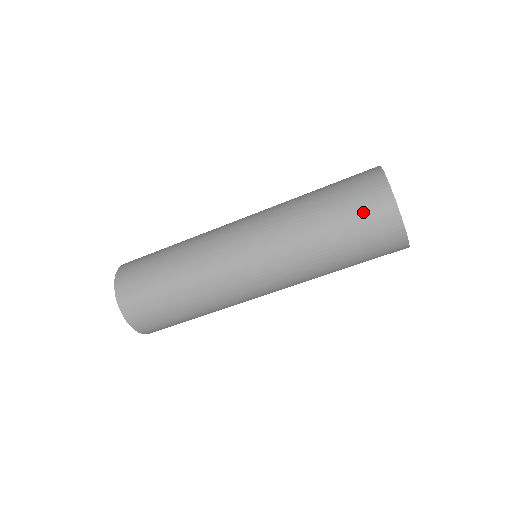
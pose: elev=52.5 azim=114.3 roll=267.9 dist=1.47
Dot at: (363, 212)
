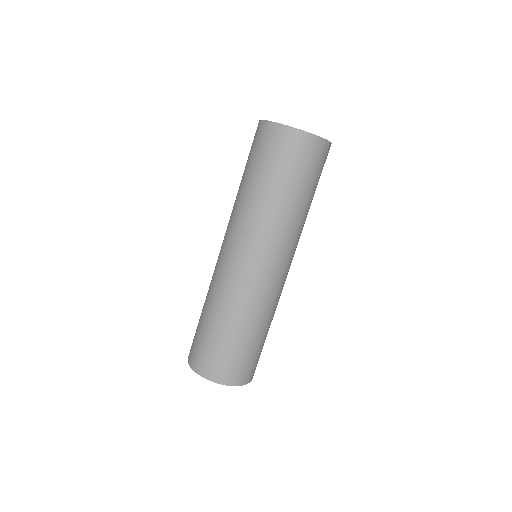
Dot at: (277, 153)
